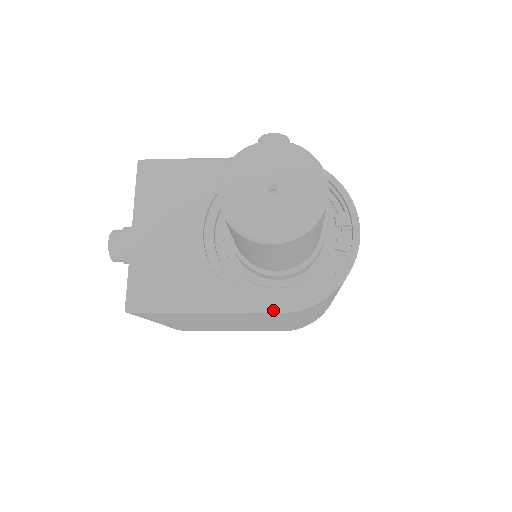
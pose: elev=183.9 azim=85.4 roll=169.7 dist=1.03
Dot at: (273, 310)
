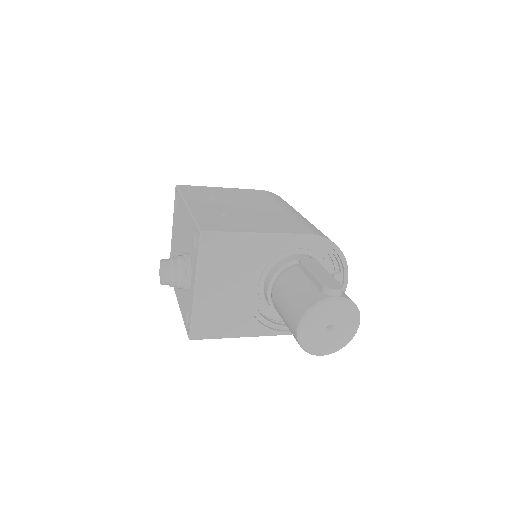
Dot at: (286, 334)
